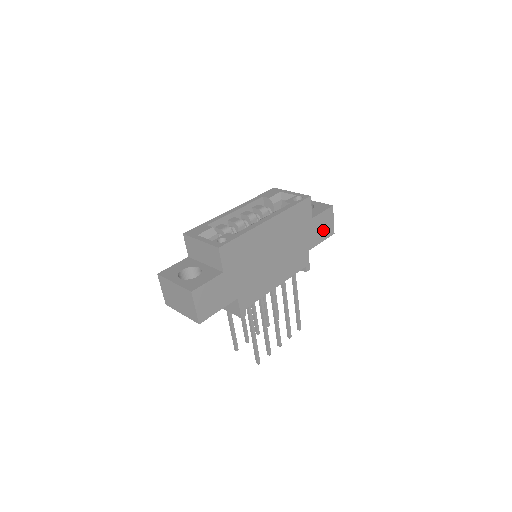
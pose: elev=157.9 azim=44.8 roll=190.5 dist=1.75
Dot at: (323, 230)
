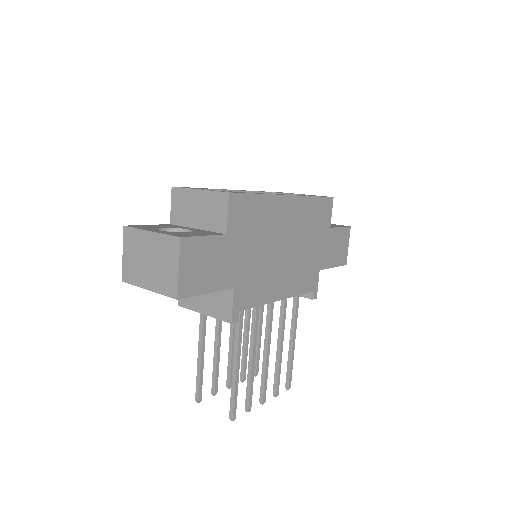
Dot at: (337, 252)
